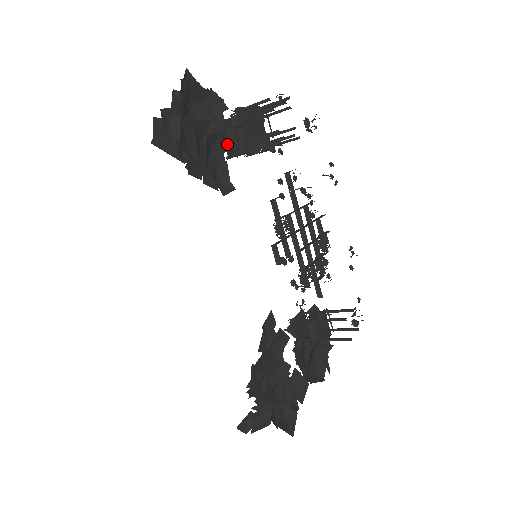
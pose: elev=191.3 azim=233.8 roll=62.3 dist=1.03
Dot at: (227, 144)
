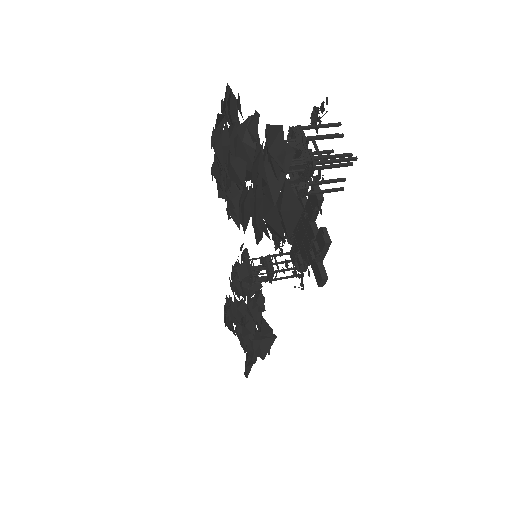
Dot at: occluded
